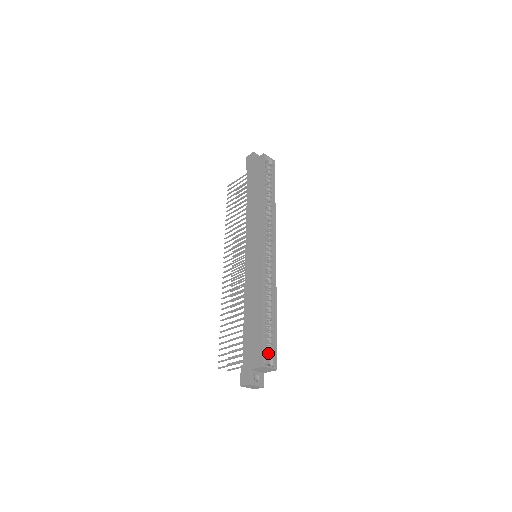
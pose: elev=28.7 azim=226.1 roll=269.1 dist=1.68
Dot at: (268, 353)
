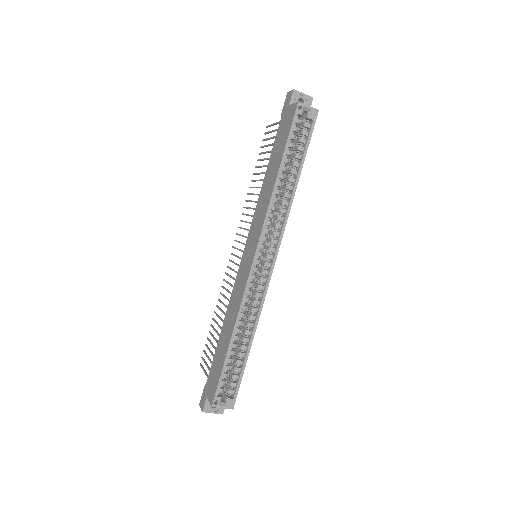
Dot at: (228, 388)
